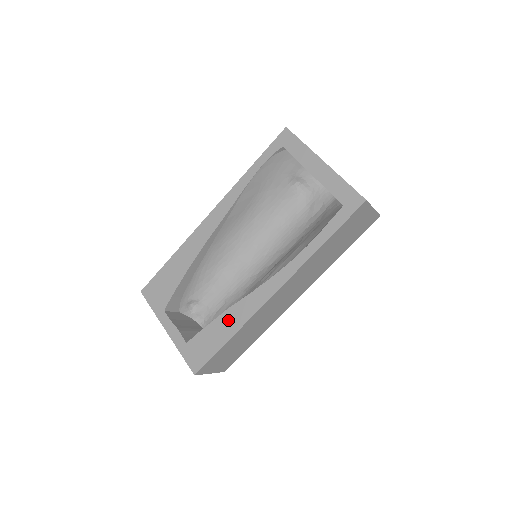
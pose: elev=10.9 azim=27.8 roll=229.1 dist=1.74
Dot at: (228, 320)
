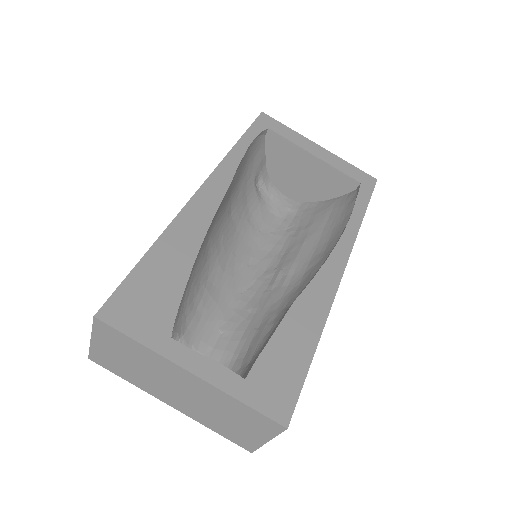
Dot at: (301, 320)
